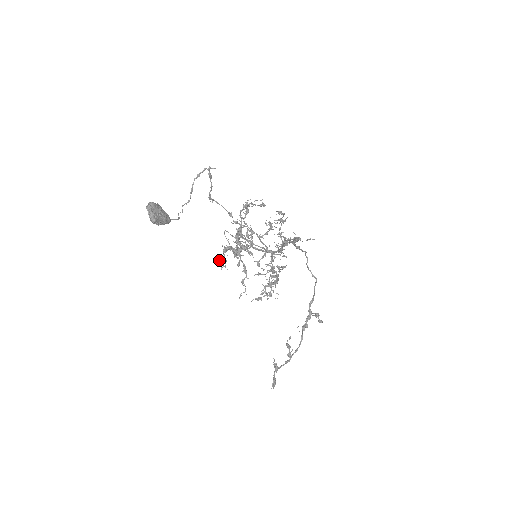
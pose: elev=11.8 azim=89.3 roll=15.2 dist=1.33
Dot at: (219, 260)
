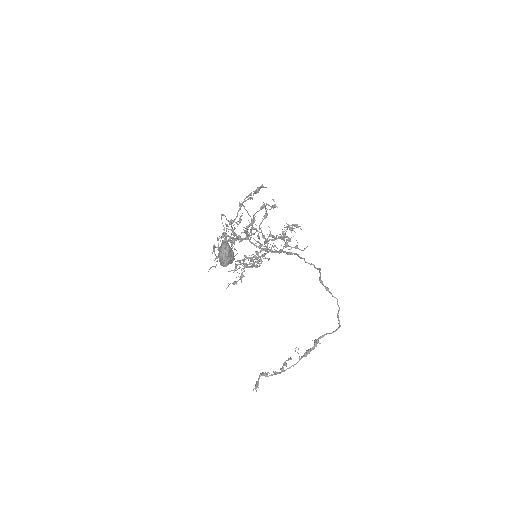
Dot at: occluded
